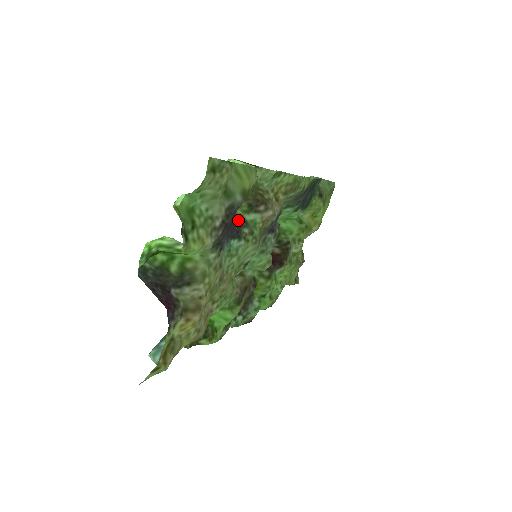
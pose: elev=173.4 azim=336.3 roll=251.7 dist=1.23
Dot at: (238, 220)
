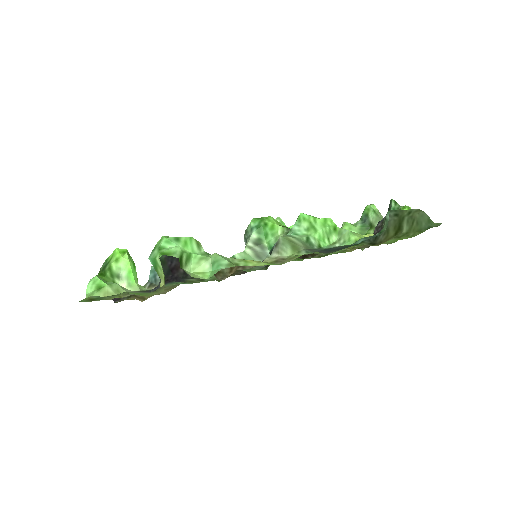
Dot at: occluded
